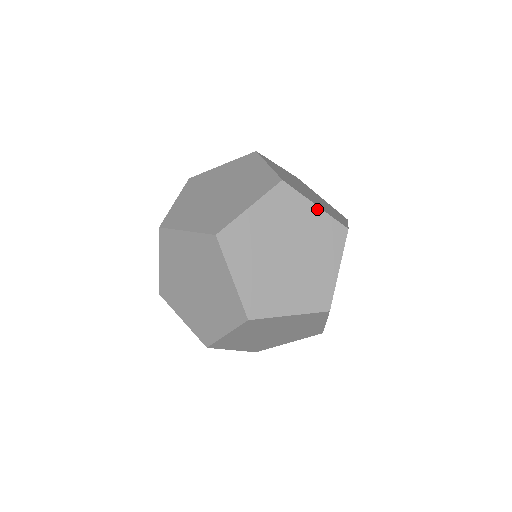
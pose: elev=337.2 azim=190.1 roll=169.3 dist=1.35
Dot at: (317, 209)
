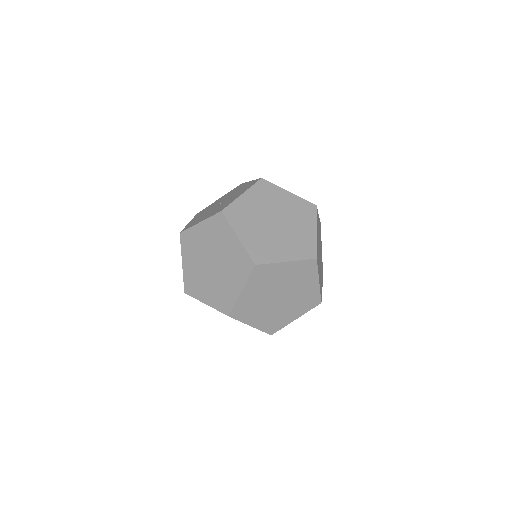
Dot at: (317, 284)
